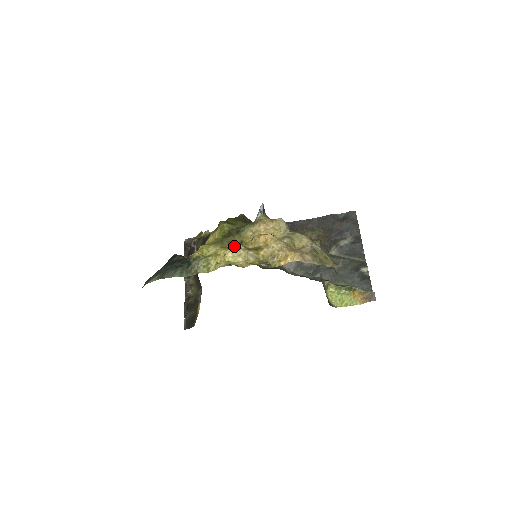
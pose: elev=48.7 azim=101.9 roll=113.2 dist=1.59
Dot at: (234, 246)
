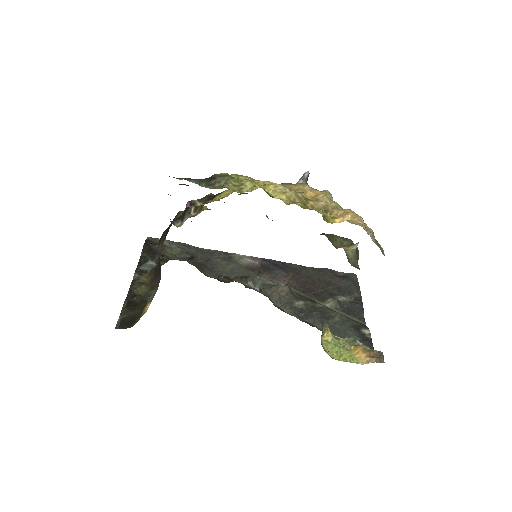
Dot at: (268, 194)
